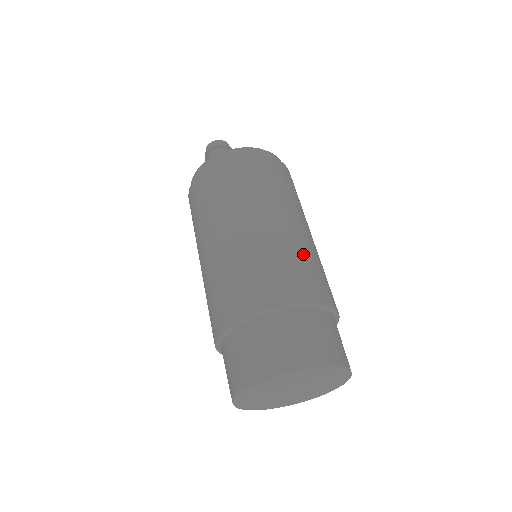
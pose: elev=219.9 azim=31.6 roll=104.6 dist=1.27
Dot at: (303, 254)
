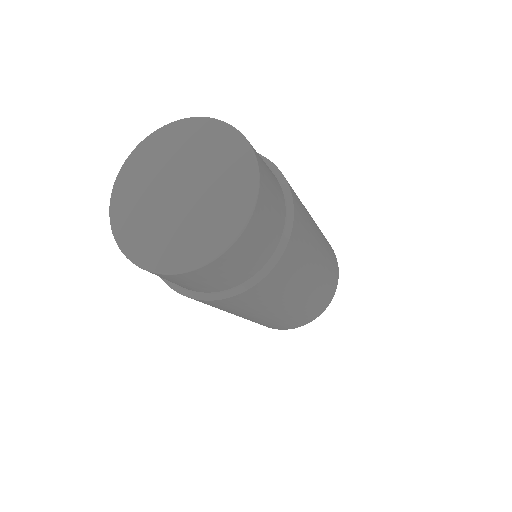
Dot at: occluded
